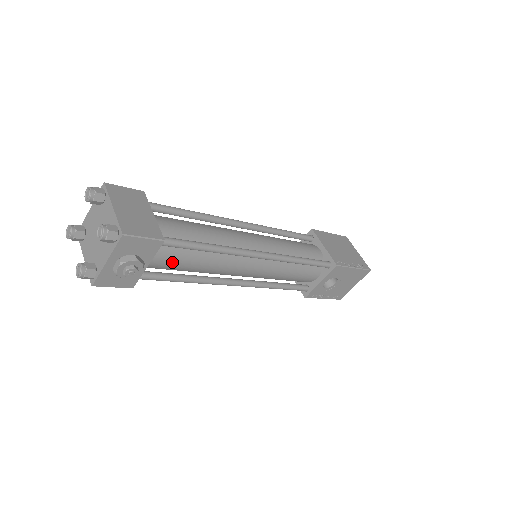
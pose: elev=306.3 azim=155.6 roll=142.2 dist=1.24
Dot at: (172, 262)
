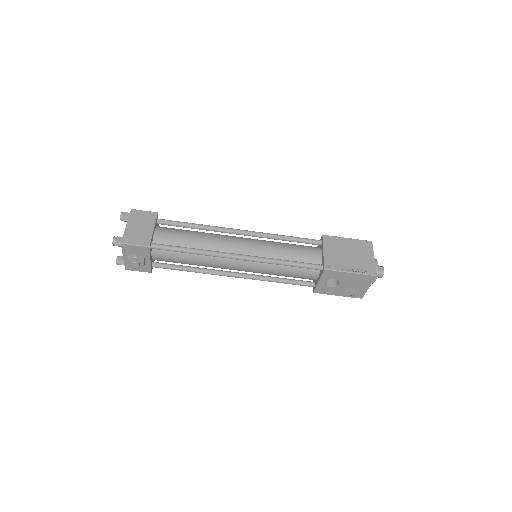
Dot at: (171, 259)
